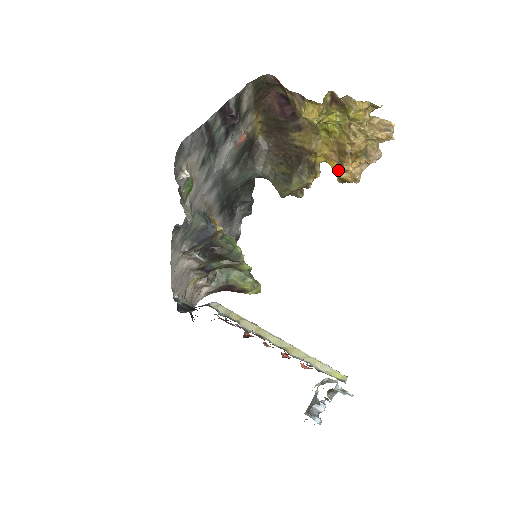
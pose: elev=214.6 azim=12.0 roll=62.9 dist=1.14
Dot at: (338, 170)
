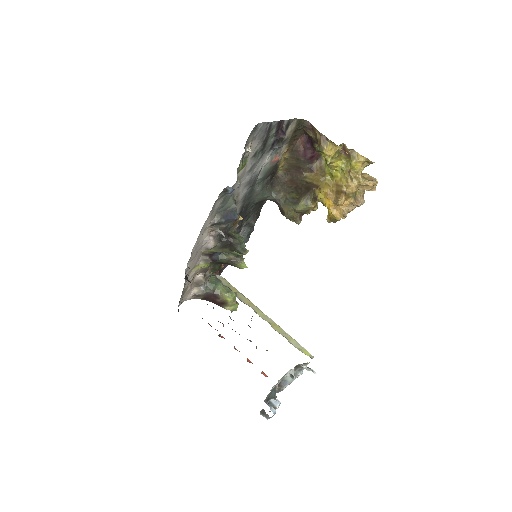
Dot at: (331, 208)
